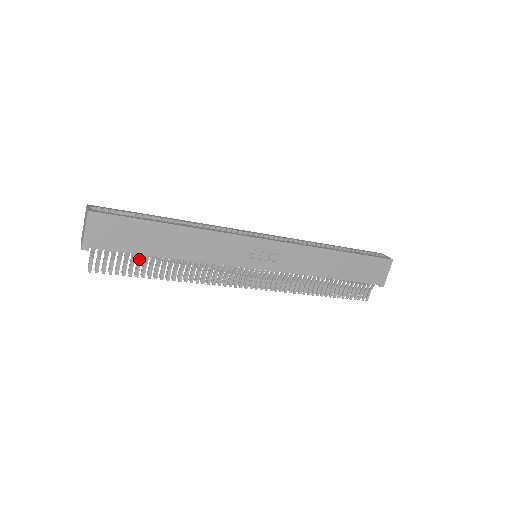
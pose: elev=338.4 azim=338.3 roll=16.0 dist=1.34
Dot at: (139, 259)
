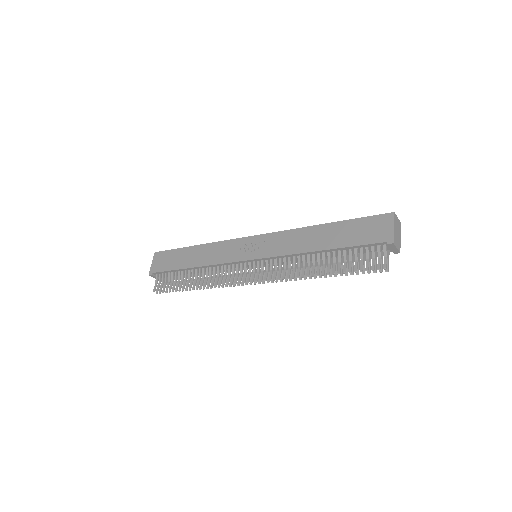
Dot at: (178, 277)
